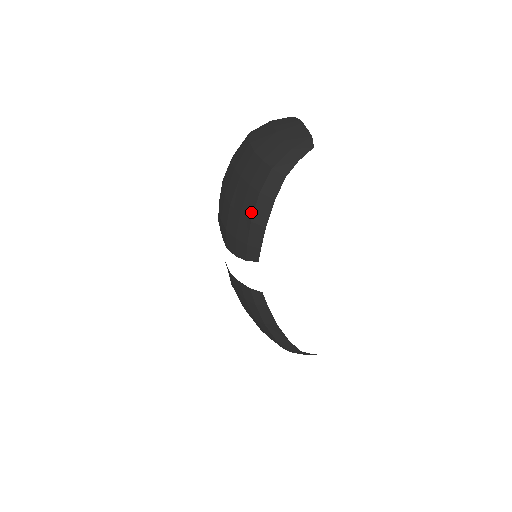
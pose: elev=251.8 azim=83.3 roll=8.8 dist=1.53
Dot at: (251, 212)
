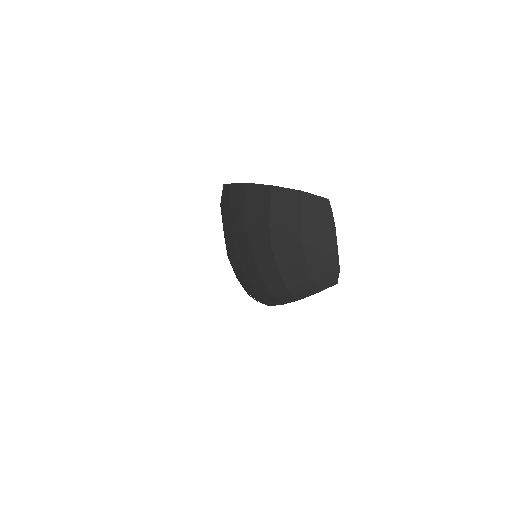
Dot at: (258, 293)
